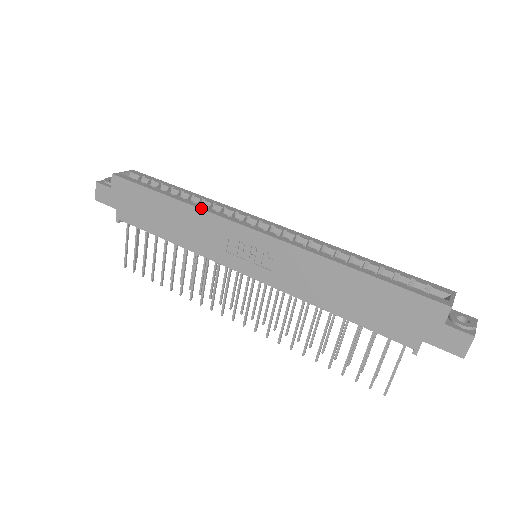
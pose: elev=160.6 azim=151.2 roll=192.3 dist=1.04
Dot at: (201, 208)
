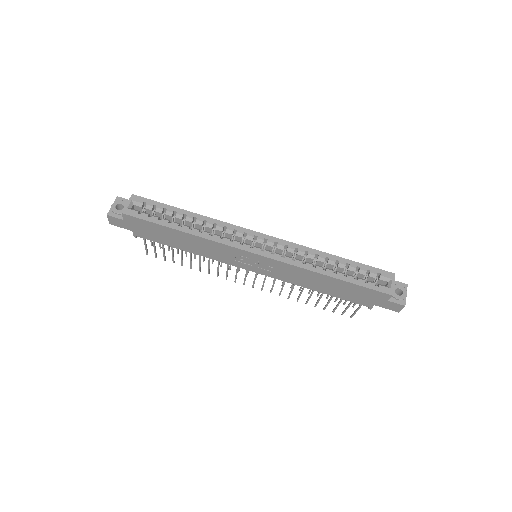
Dot at: (210, 239)
